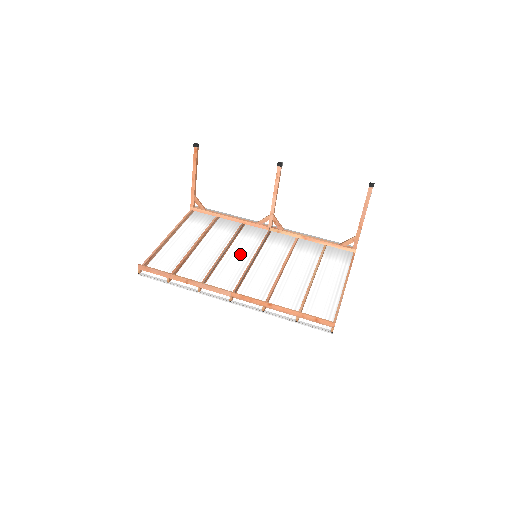
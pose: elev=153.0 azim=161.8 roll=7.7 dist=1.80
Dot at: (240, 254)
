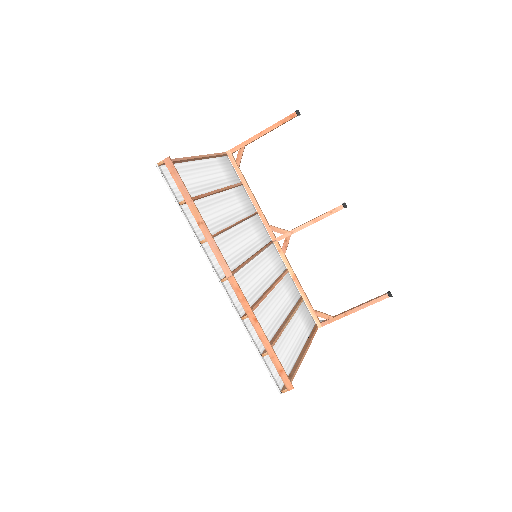
Dot at: (244, 240)
